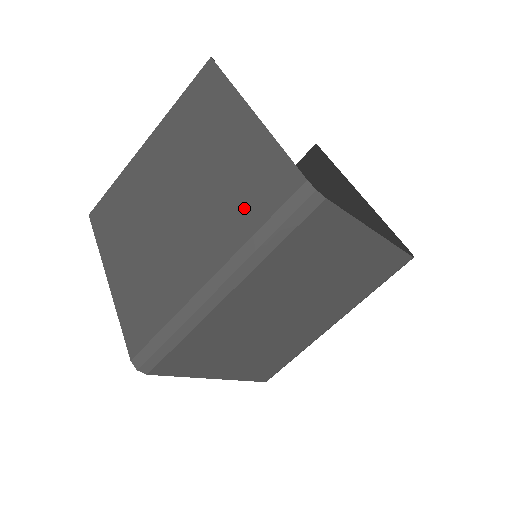
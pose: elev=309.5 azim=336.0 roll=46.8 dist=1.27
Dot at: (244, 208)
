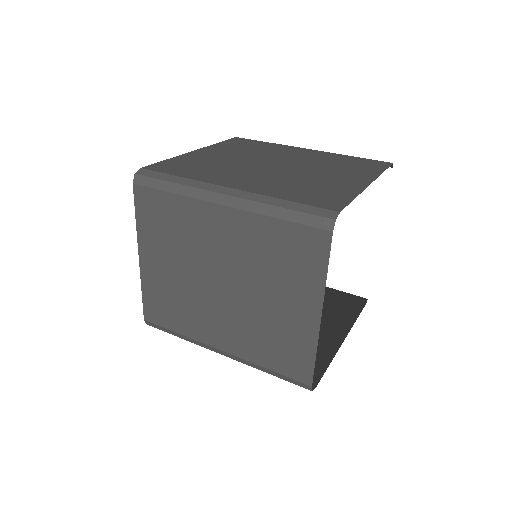
Dot at: (296, 192)
